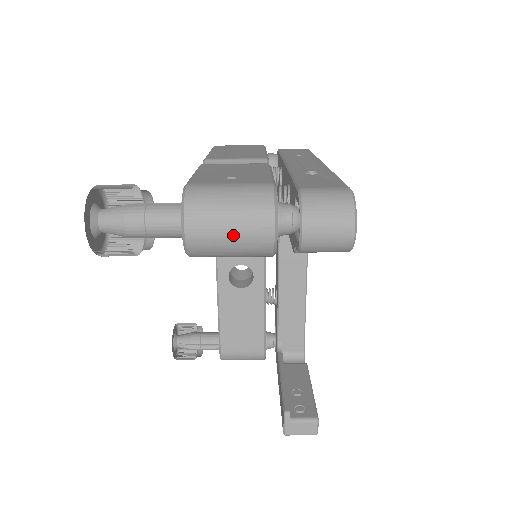
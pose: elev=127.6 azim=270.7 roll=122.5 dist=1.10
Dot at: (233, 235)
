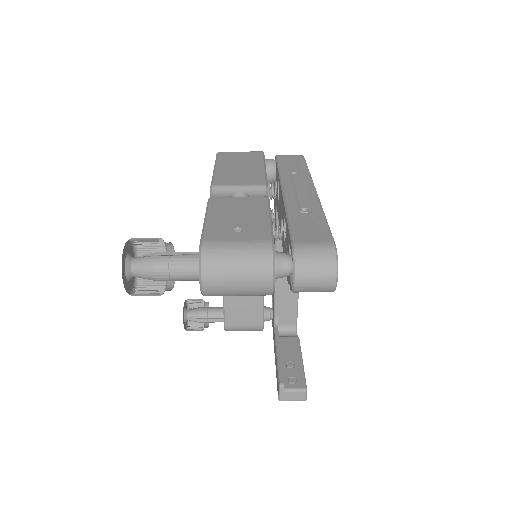
Dot at: (240, 285)
